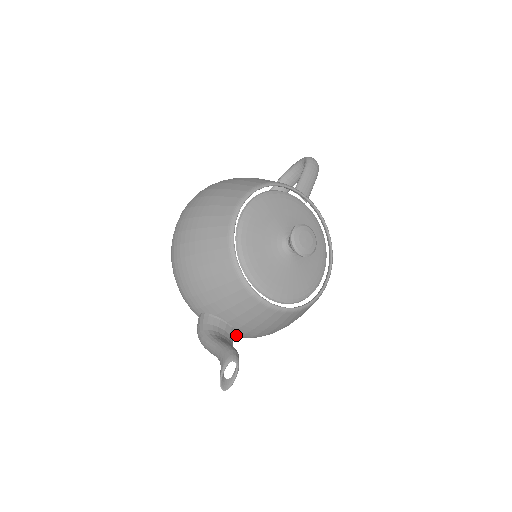
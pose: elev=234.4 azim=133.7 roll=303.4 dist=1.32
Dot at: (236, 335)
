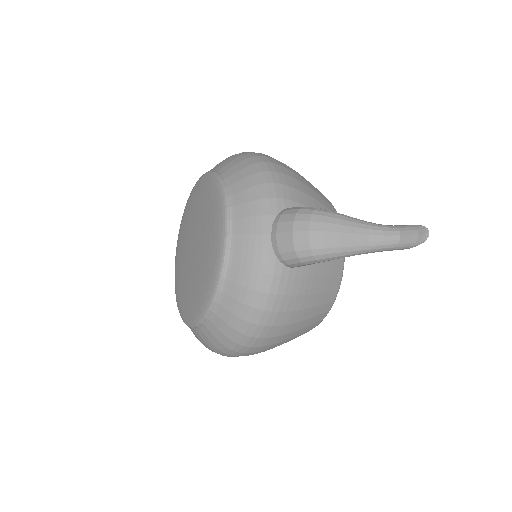
Dot at: (289, 272)
